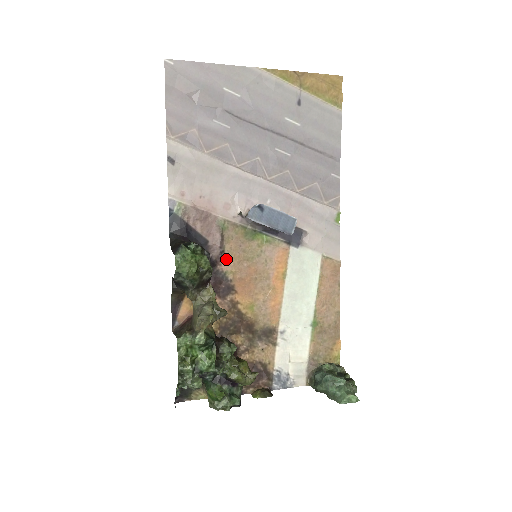
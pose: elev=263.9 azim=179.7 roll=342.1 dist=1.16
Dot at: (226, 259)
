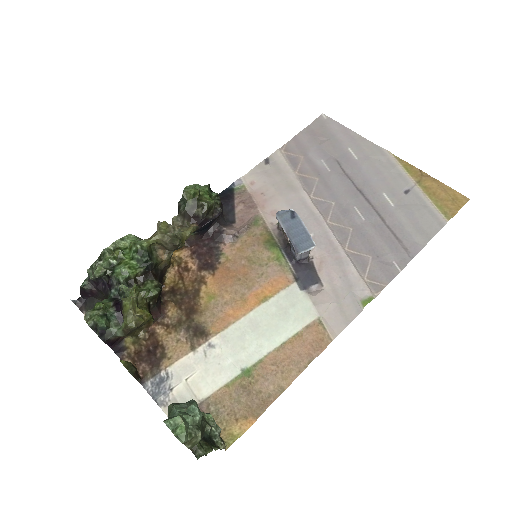
Dot at: (234, 245)
